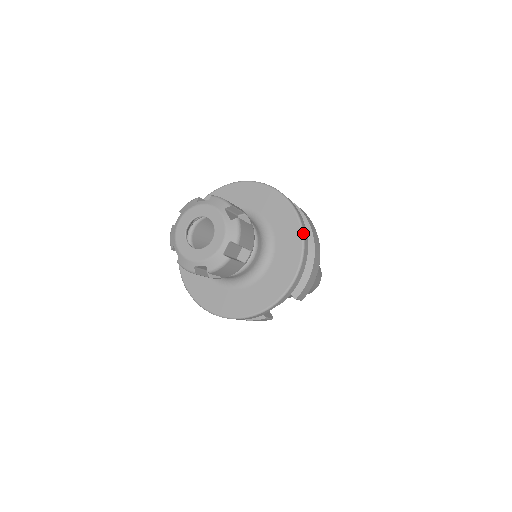
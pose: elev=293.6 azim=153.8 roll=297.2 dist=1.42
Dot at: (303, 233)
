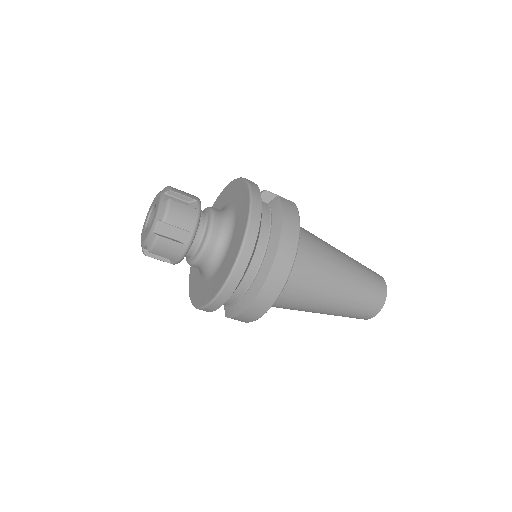
Dot at: (223, 287)
